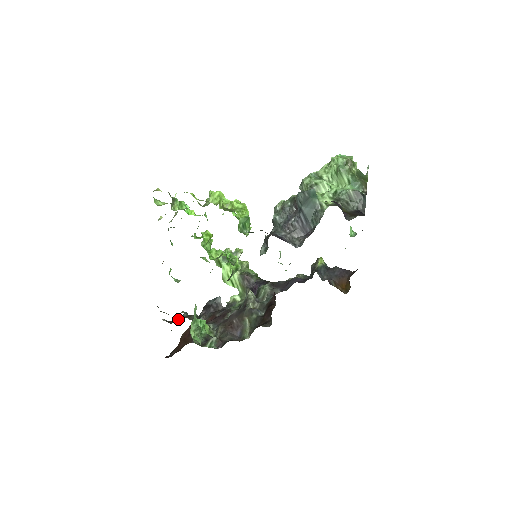
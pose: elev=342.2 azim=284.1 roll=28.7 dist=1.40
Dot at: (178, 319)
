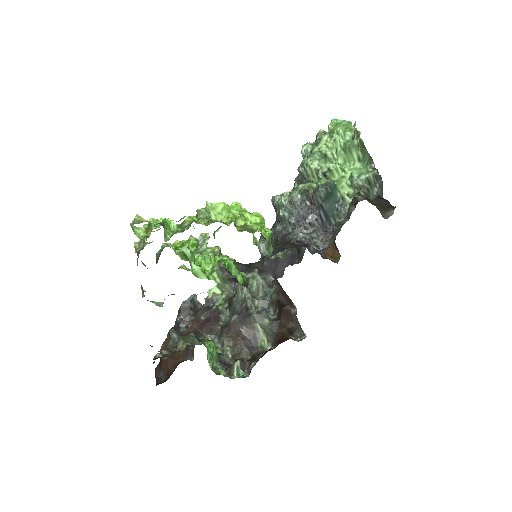
Dot at: (170, 345)
